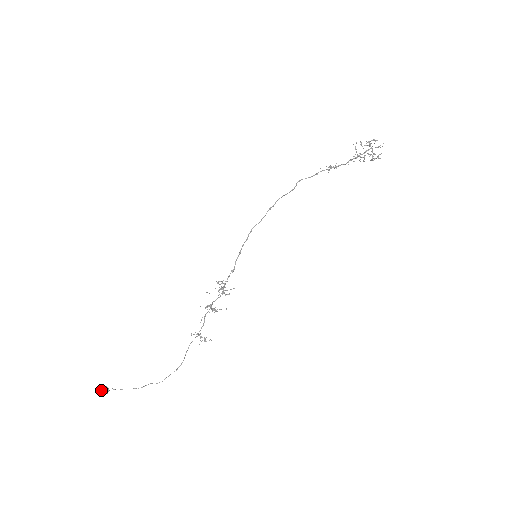
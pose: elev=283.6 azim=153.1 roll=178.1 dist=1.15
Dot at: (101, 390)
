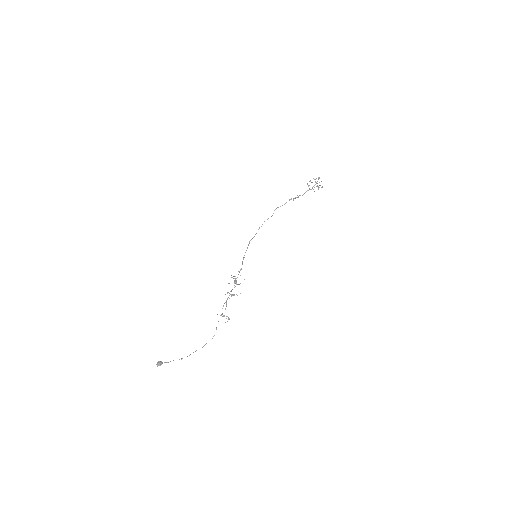
Dot at: (157, 363)
